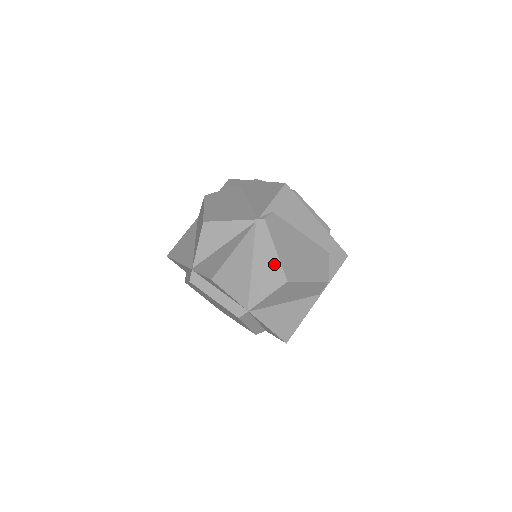
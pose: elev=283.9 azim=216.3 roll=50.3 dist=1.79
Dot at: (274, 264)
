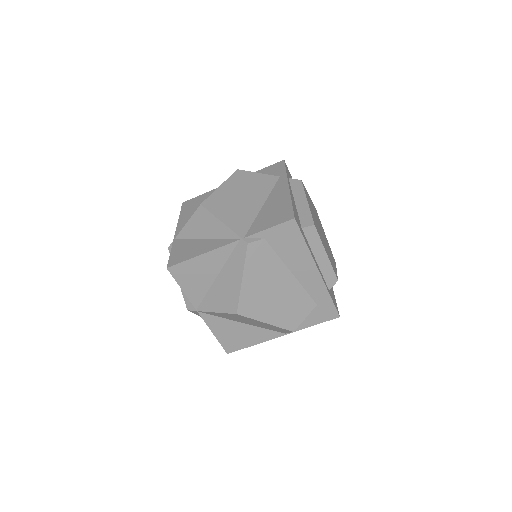
Dot at: (234, 290)
